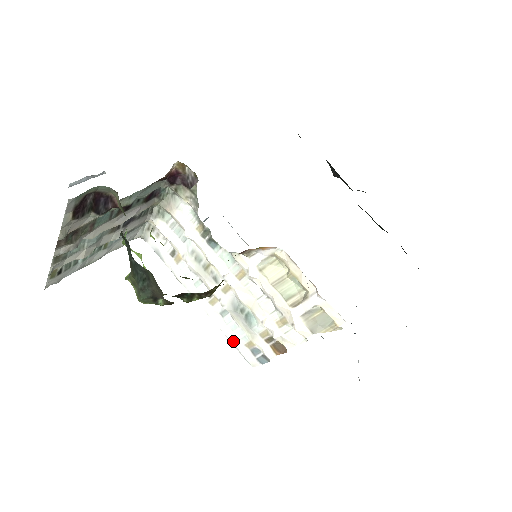
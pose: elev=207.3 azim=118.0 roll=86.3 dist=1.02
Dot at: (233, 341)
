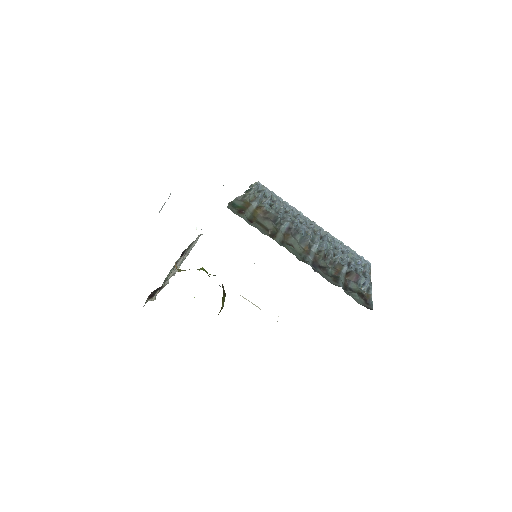
Dot at: occluded
